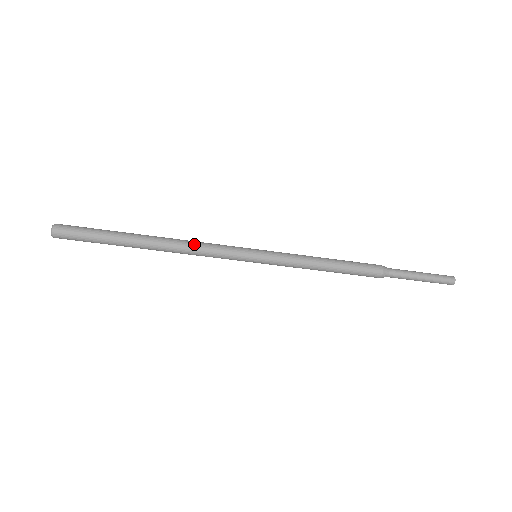
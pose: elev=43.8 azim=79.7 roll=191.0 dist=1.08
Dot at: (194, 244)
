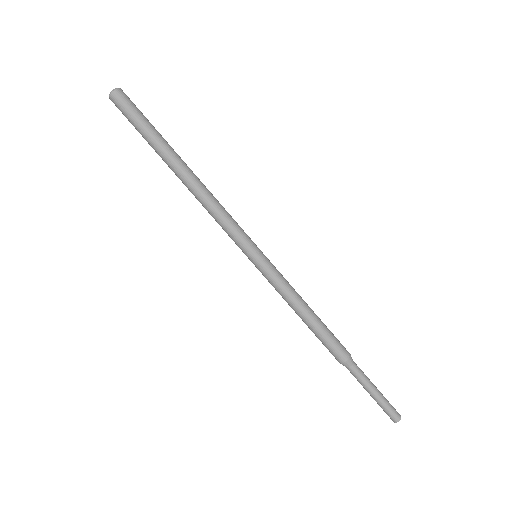
Dot at: (215, 202)
